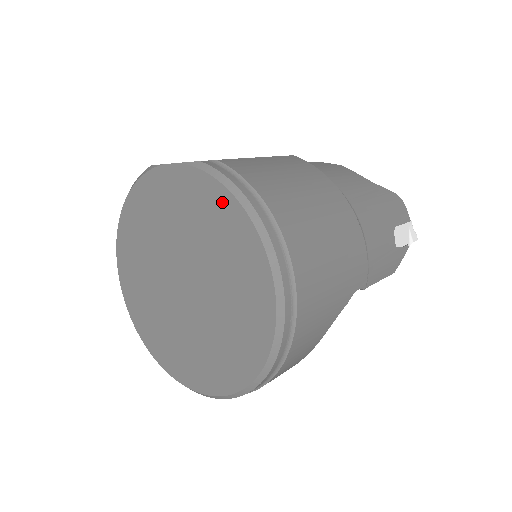
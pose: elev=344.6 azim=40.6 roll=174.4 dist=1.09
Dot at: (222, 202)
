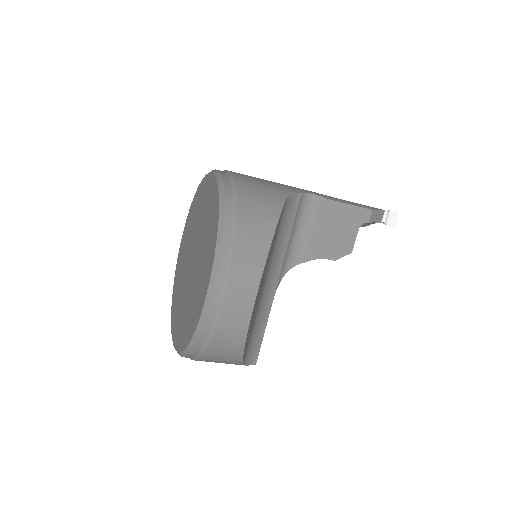
Dot at: (193, 204)
